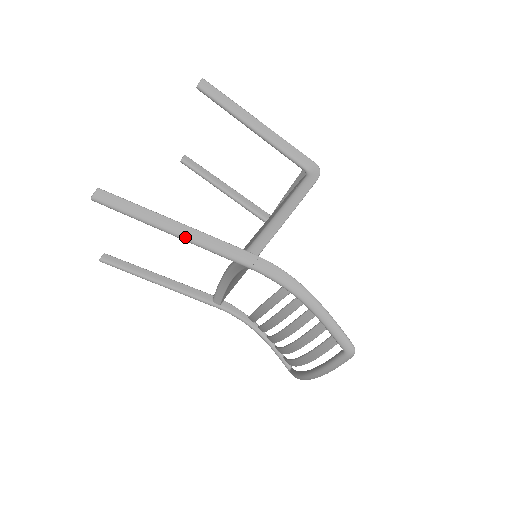
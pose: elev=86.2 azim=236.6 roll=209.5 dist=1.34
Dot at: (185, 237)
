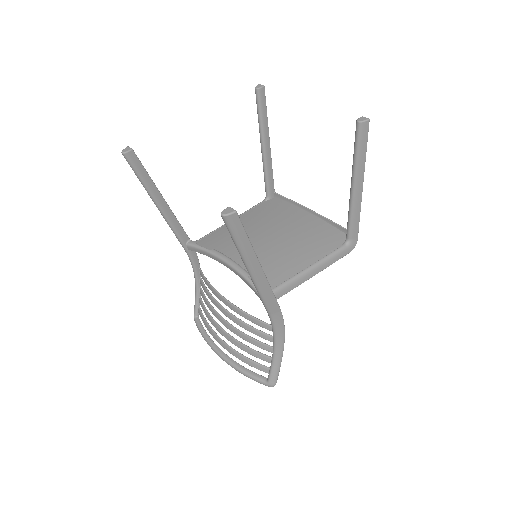
Dot at: (255, 279)
